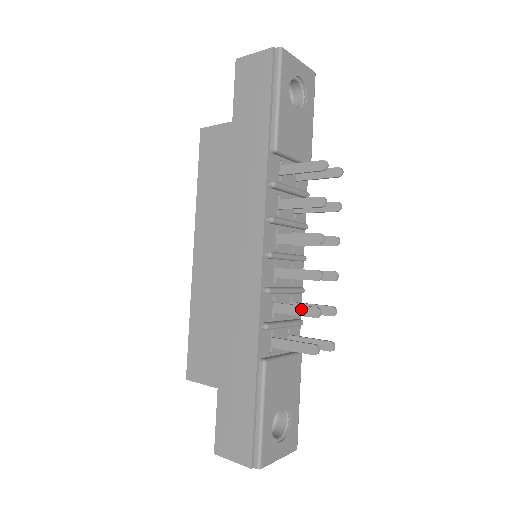
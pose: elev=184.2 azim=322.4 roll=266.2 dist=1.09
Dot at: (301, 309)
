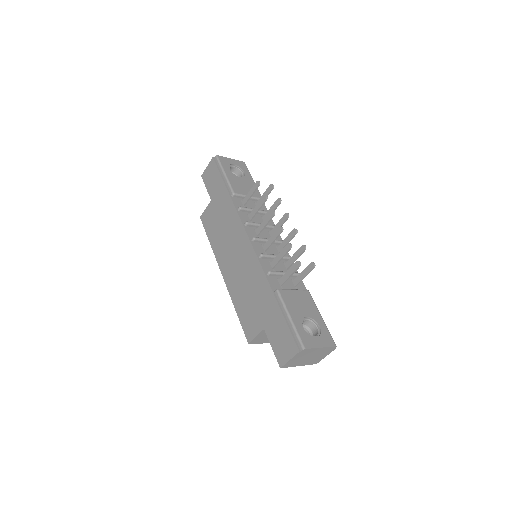
Dot at: (282, 252)
